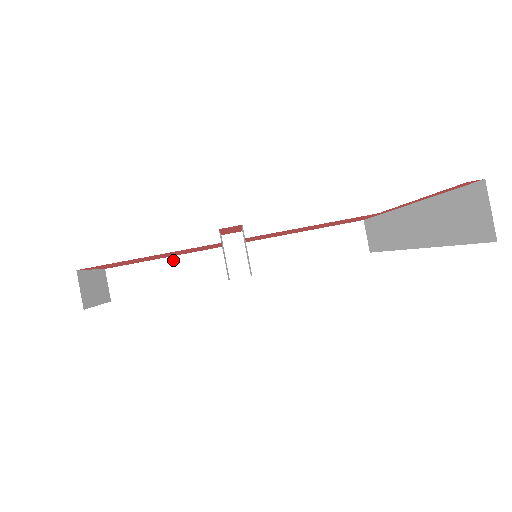
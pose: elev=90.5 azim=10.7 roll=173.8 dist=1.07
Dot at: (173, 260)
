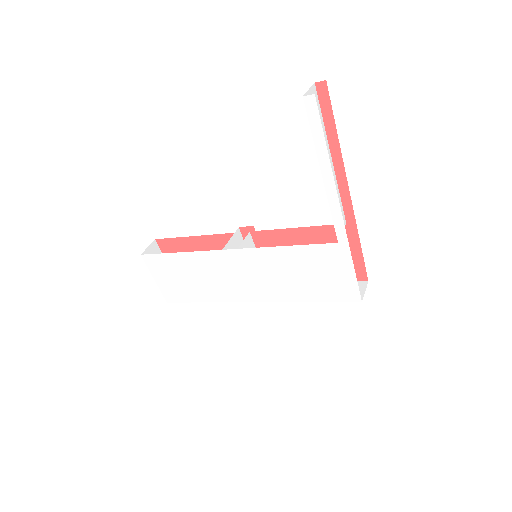
Dot at: occluded
